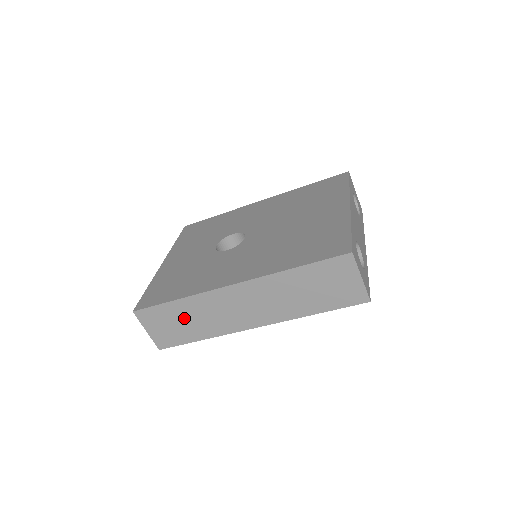
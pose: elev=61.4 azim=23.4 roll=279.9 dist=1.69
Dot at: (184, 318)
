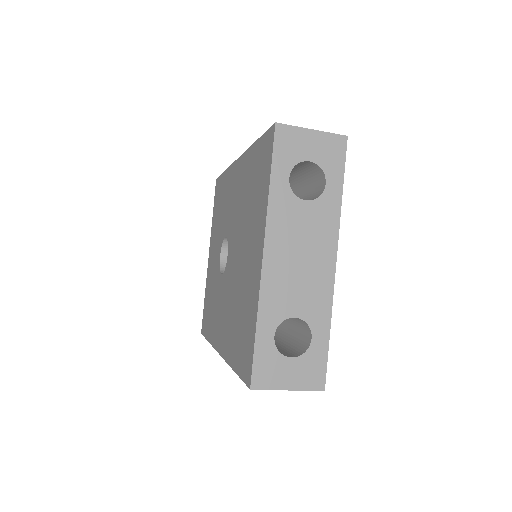
Dot at: occluded
